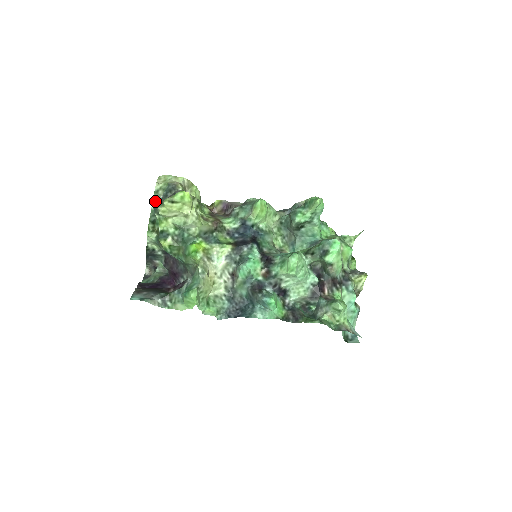
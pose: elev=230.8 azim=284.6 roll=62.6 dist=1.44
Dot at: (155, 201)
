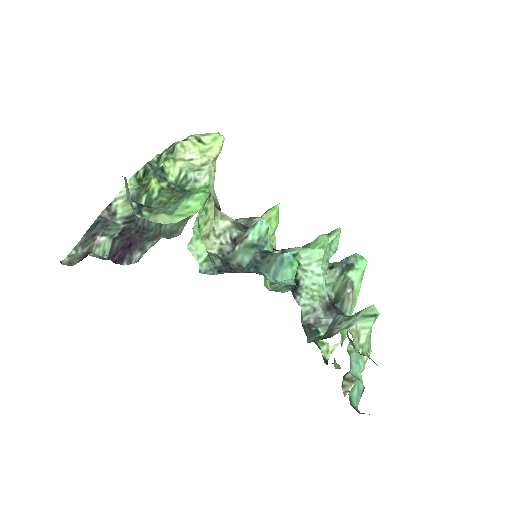
Dot at: occluded
